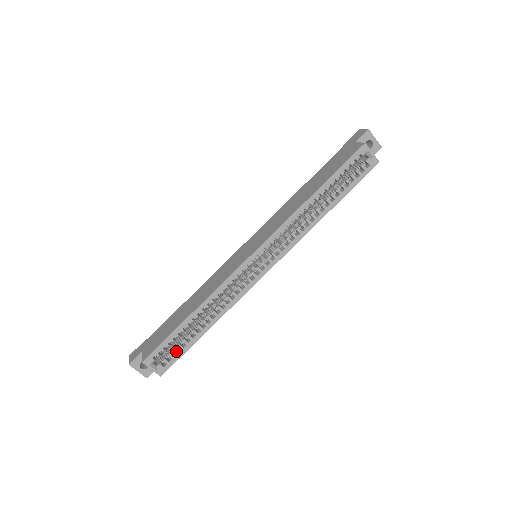
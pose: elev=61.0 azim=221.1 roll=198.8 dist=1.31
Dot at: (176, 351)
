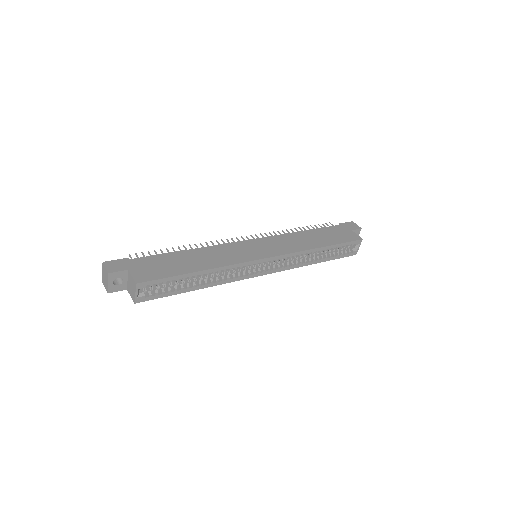
Dot at: (164, 291)
